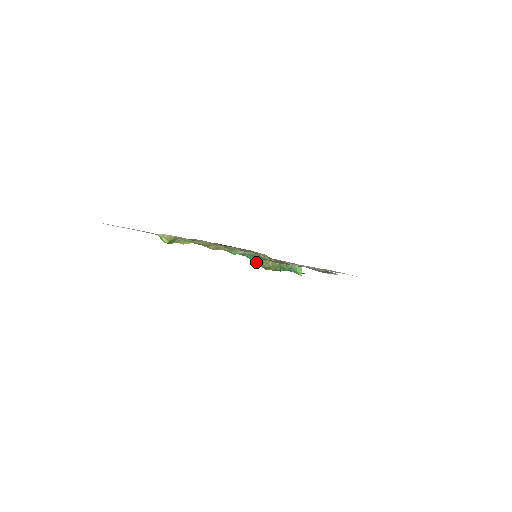
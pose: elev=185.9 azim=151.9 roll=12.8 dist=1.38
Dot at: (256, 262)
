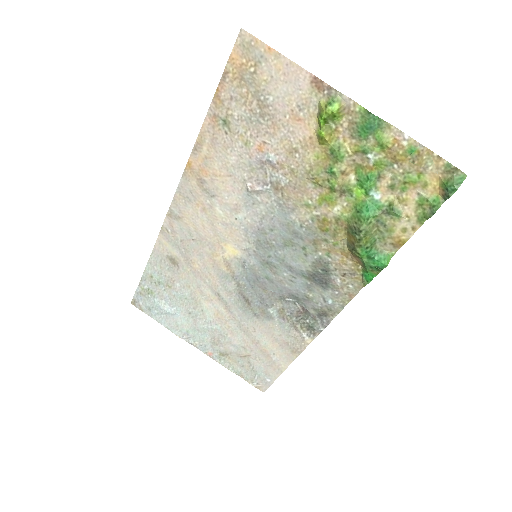
Dot at: (367, 216)
